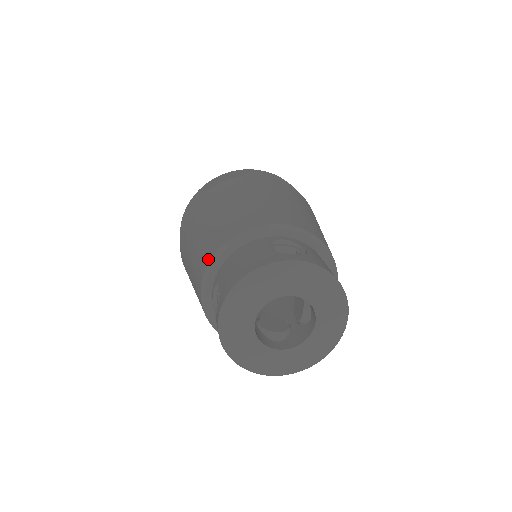
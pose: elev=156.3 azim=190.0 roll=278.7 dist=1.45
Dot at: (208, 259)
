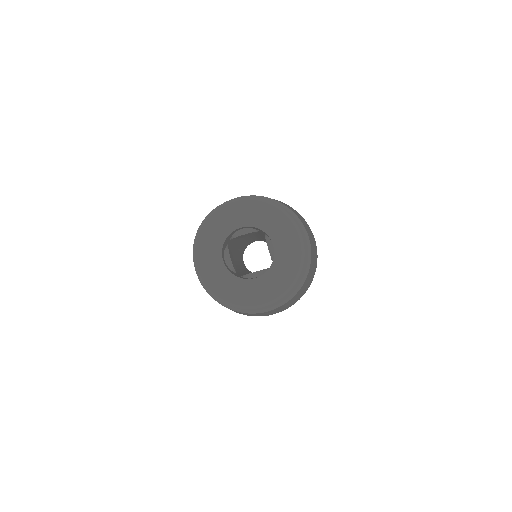
Dot at: occluded
